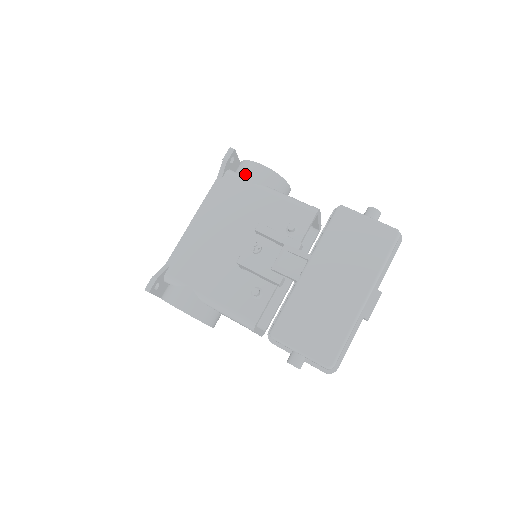
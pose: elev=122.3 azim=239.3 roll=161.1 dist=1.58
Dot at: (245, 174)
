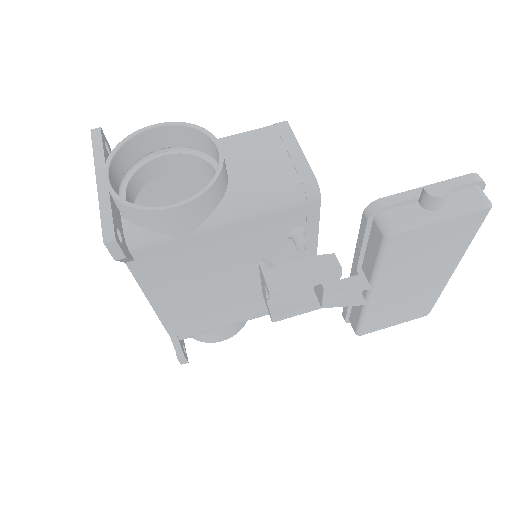
Dot at: (161, 231)
